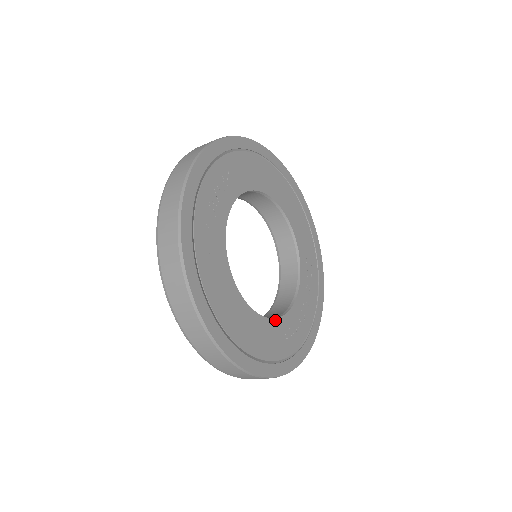
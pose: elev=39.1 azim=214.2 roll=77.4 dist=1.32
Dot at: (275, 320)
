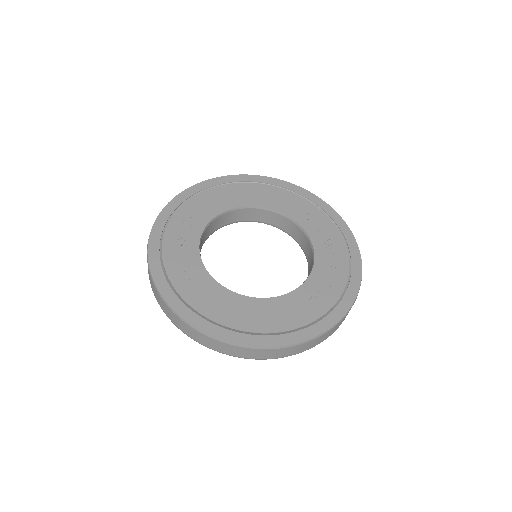
Dot at: (290, 294)
